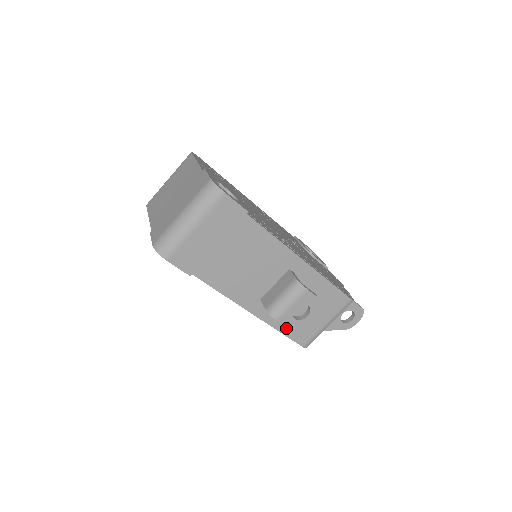
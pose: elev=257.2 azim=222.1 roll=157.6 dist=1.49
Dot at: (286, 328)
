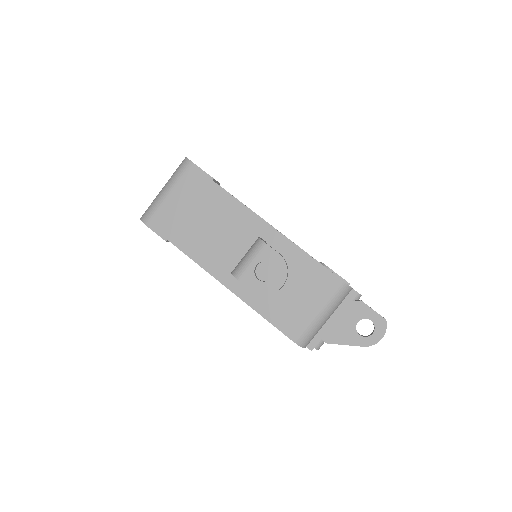
Dot at: (268, 312)
